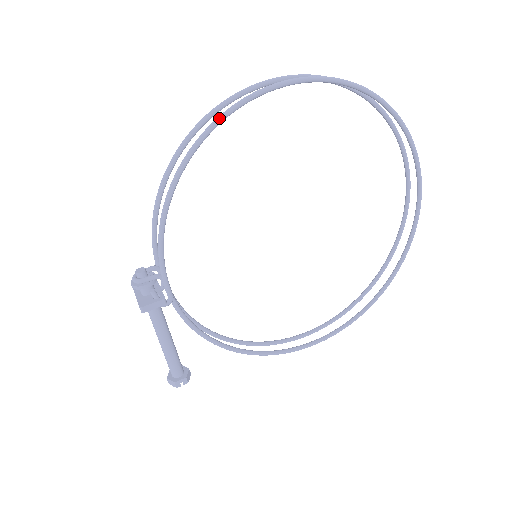
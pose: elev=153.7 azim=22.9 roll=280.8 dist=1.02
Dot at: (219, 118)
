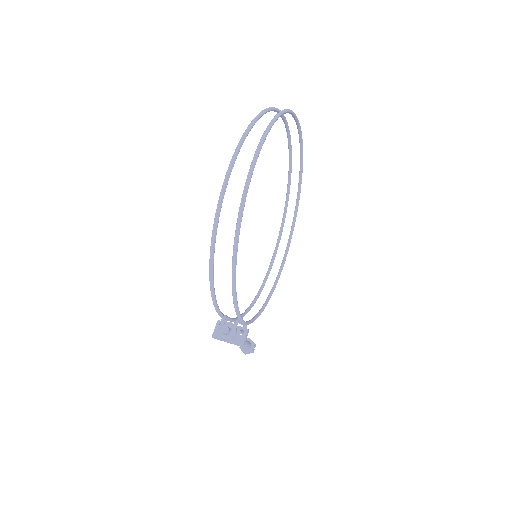
Dot at: (240, 223)
